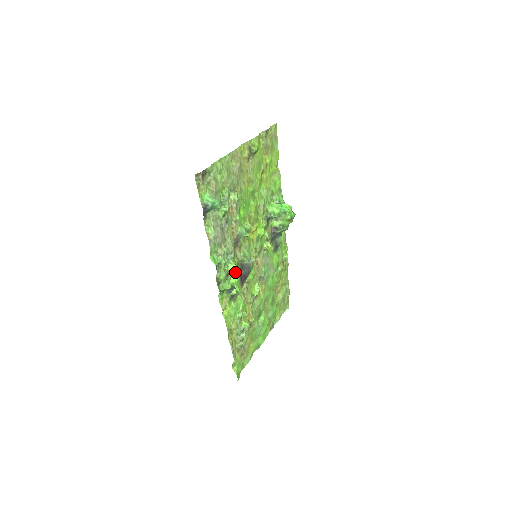
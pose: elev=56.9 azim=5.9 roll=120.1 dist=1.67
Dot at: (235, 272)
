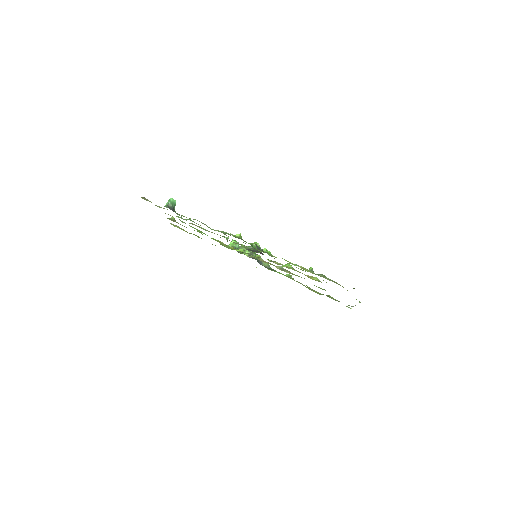
Dot at: occluded
